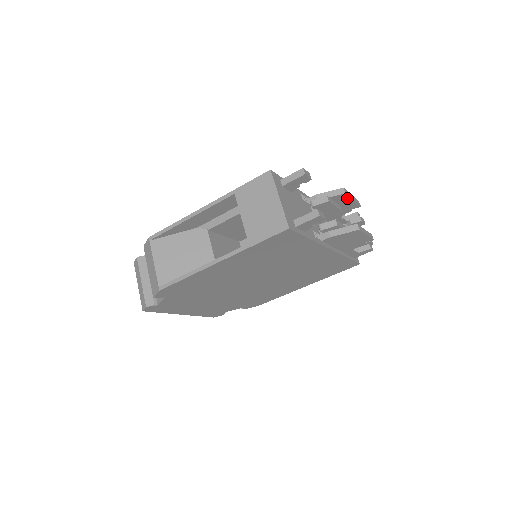
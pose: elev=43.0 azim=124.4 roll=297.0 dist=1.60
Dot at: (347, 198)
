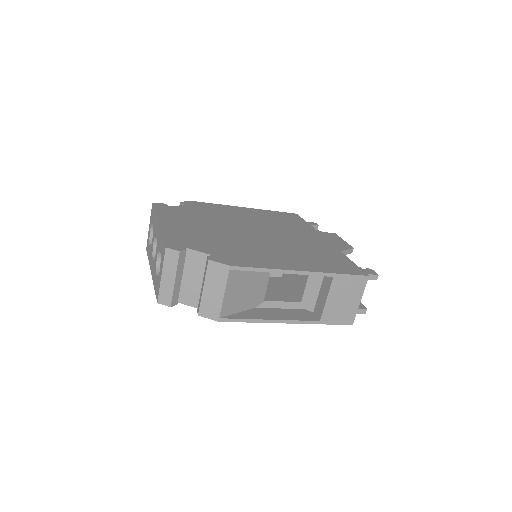
Dot at: occluded
